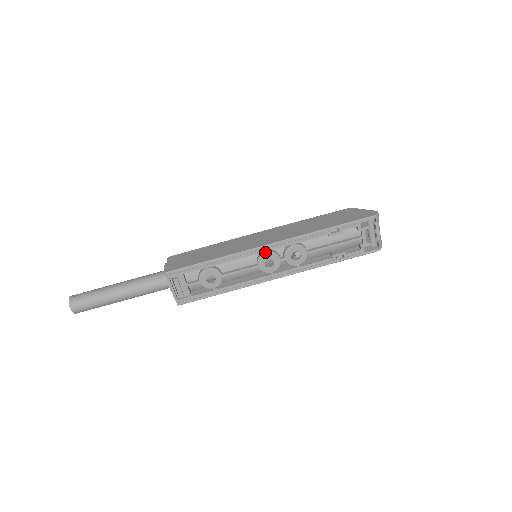
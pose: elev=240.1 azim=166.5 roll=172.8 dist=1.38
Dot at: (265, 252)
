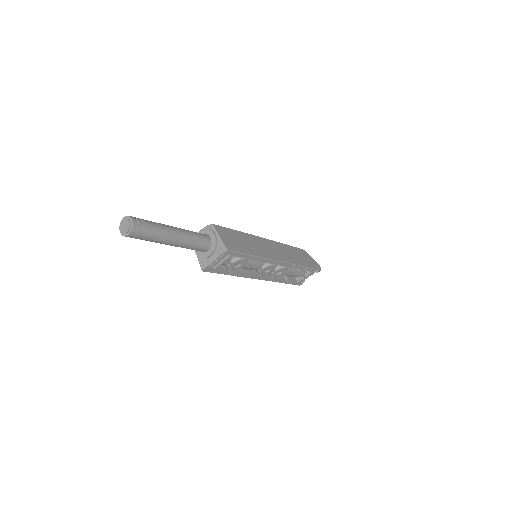
Dot at: (274, 264)
